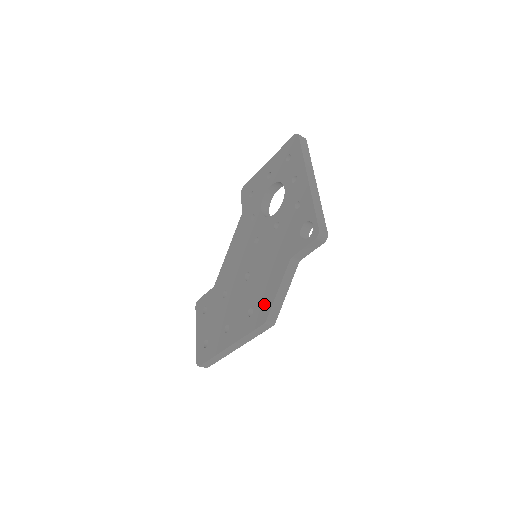
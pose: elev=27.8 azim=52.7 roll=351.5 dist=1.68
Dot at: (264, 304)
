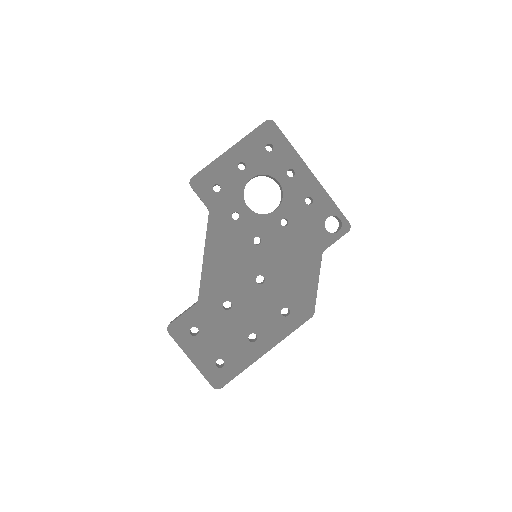
Dot at: (304, 300)
